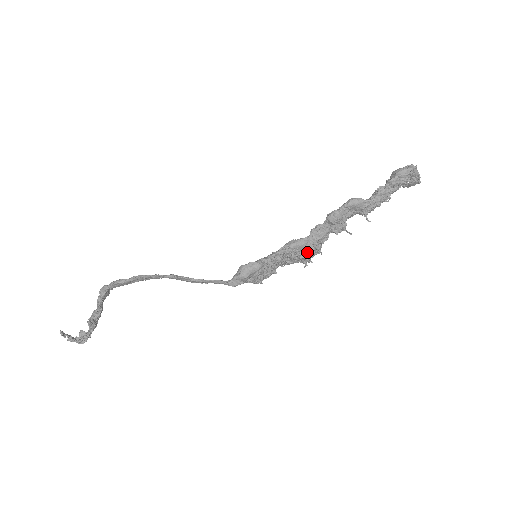
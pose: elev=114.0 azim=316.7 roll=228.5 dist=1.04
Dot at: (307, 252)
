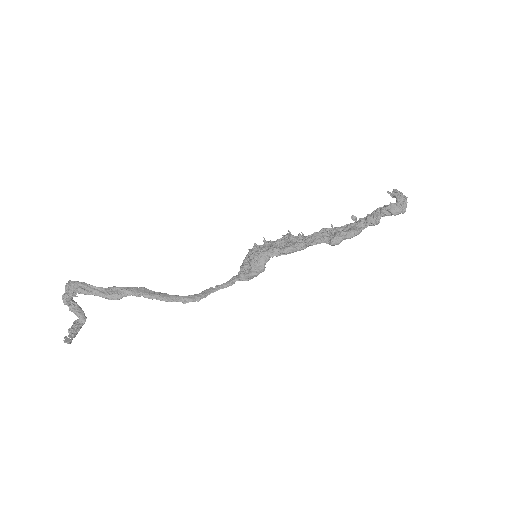
Dot at: occluded
